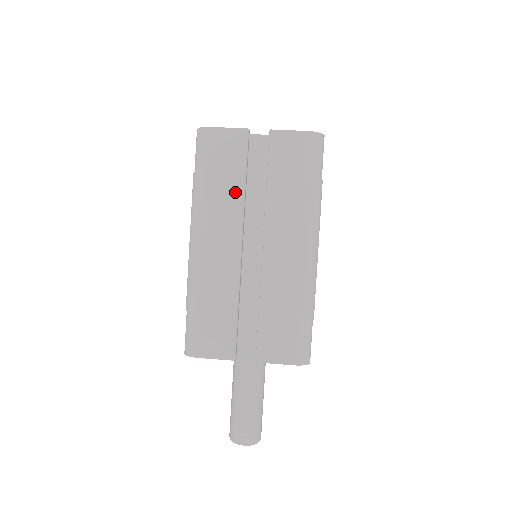
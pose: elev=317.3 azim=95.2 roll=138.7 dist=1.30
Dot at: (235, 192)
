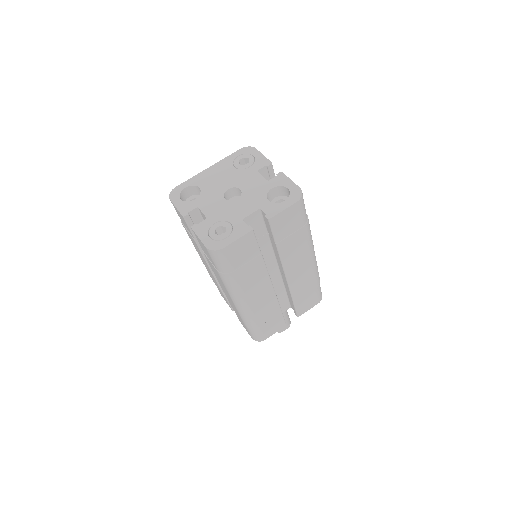
Dot at: (258, 267)
